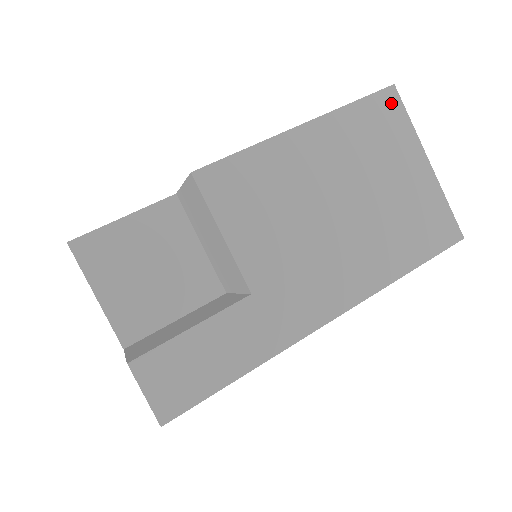
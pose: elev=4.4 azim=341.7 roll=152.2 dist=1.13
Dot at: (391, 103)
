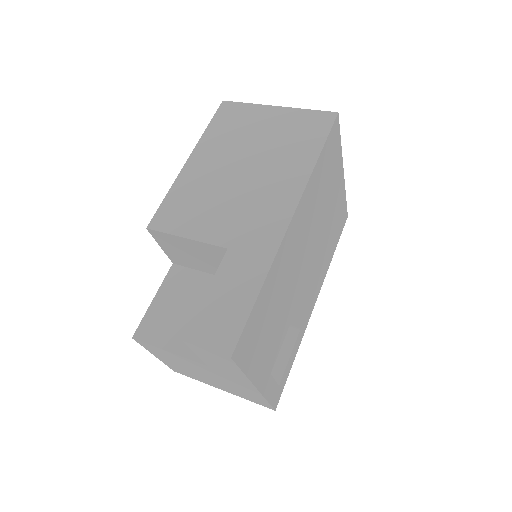
Dot at: (229, 108)
